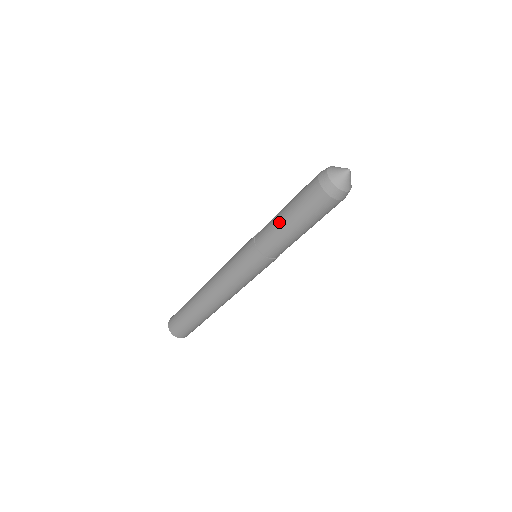
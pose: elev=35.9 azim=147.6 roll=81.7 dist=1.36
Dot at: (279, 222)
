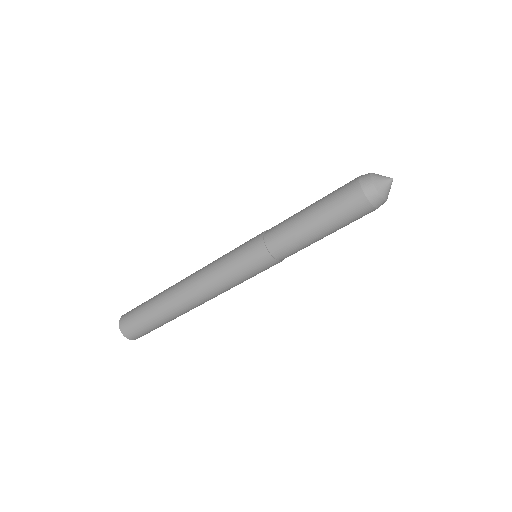
Dot at: (303, 227)
